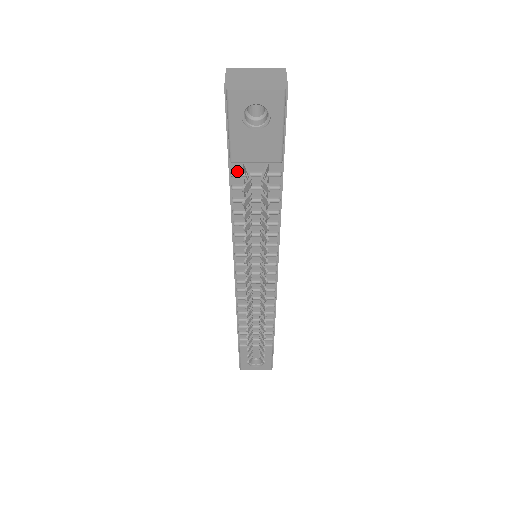
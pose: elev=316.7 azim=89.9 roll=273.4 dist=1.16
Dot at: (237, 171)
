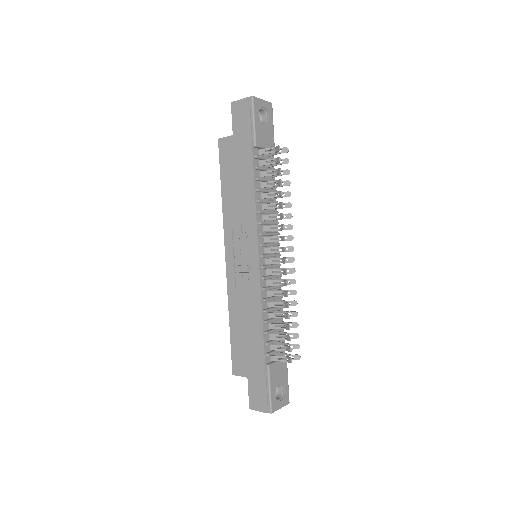
Dot at: (256, 155)
